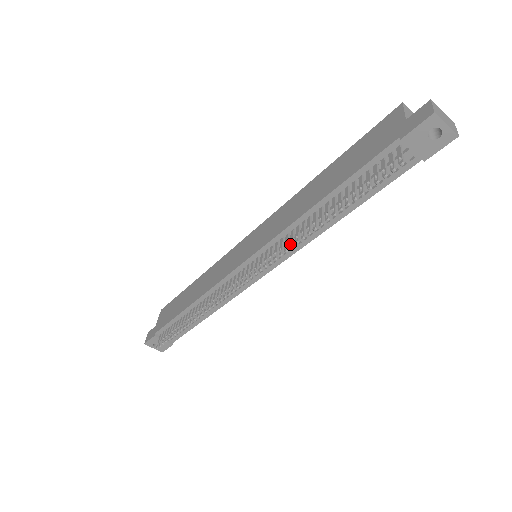
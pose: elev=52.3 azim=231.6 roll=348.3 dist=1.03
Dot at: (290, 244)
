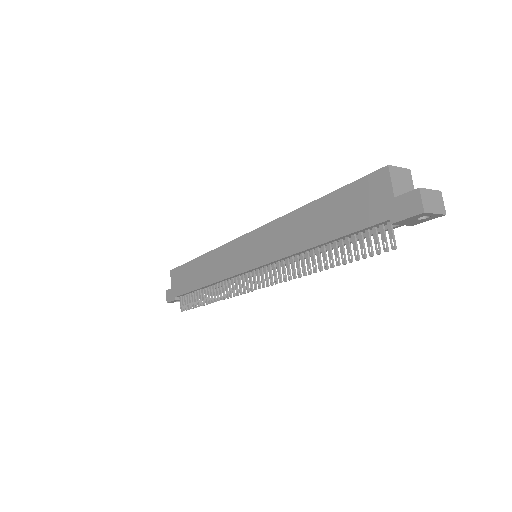
Dot at: (293, 274)
